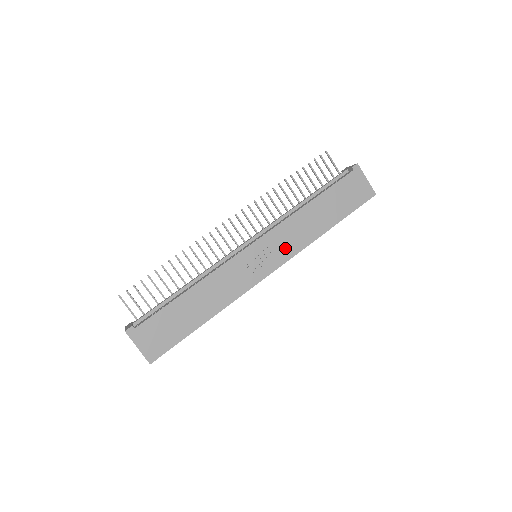
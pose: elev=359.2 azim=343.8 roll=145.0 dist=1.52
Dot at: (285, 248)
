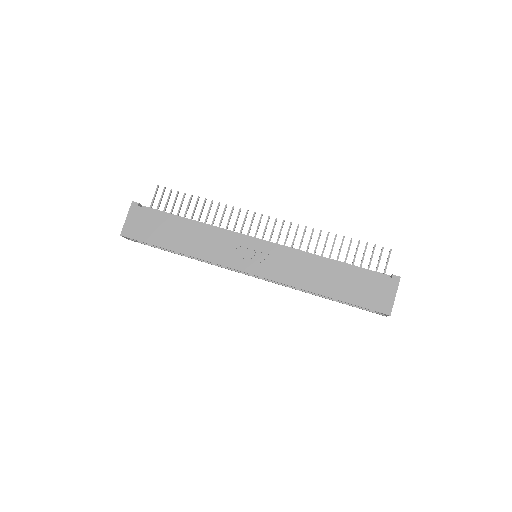
Dot at: (277, 269)
